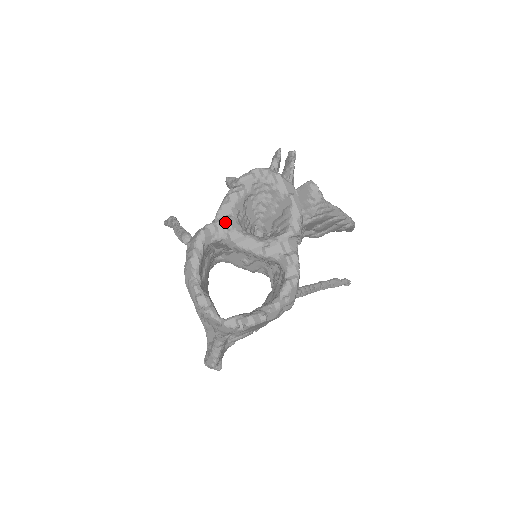
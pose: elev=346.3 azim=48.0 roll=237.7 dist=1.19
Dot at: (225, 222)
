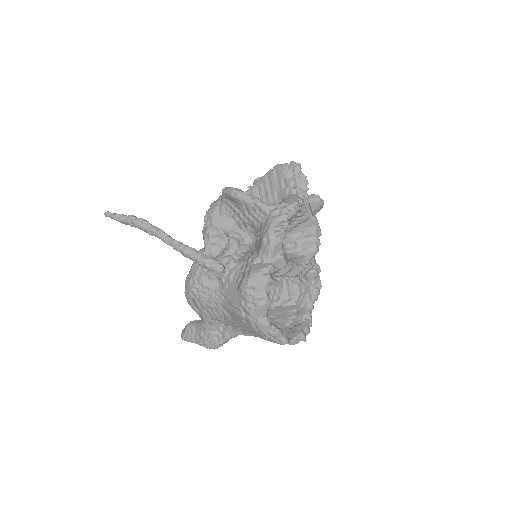
Dot at: (281, 261)
